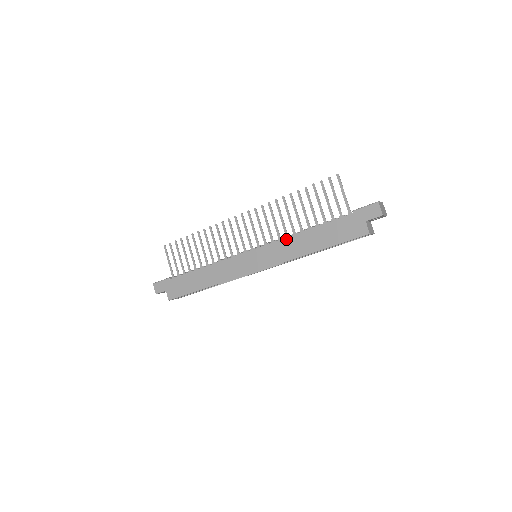
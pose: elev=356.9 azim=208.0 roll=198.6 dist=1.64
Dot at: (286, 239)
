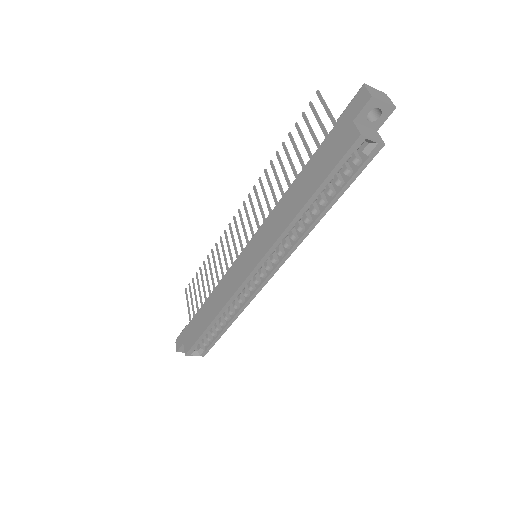
Dot at: (274, 209)
